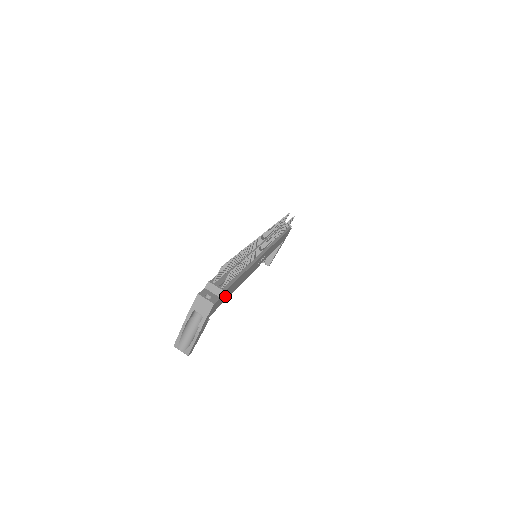
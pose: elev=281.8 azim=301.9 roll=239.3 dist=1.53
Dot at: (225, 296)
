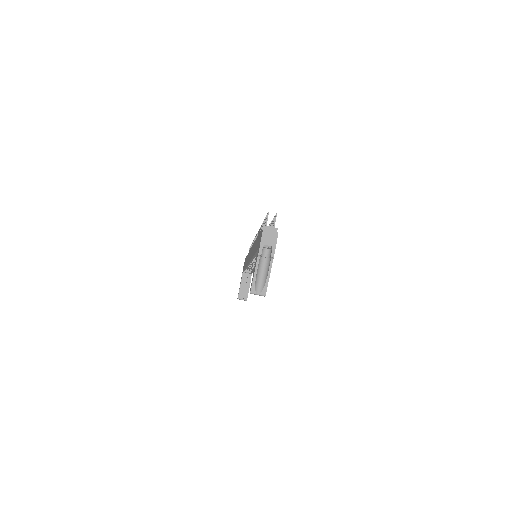
Dot at: occluded
